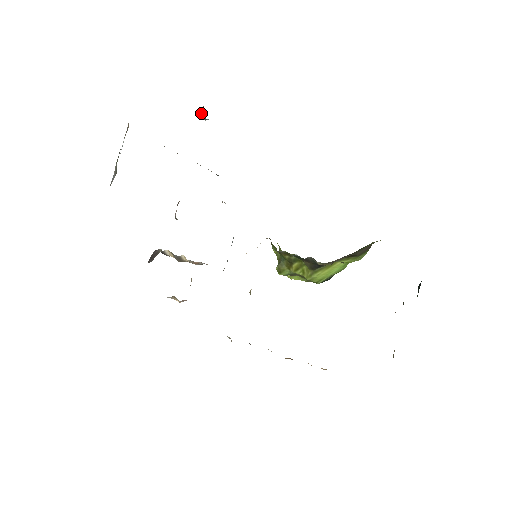
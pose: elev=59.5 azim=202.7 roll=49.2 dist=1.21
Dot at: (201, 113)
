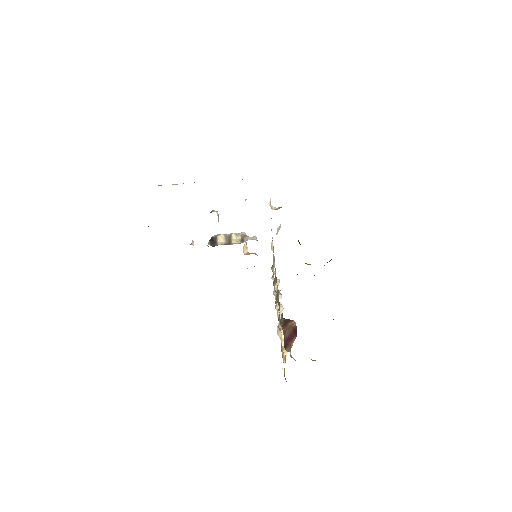
Dot at: occluded
